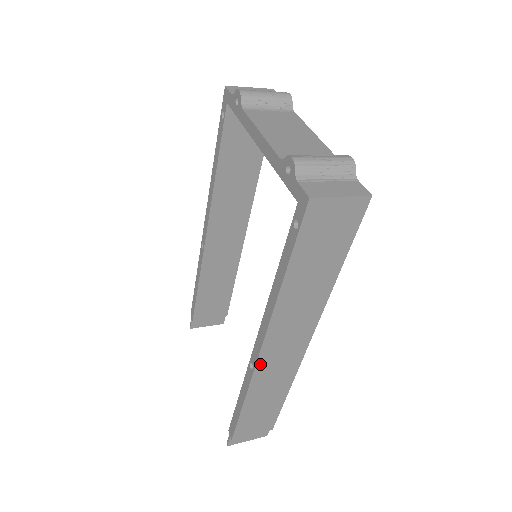
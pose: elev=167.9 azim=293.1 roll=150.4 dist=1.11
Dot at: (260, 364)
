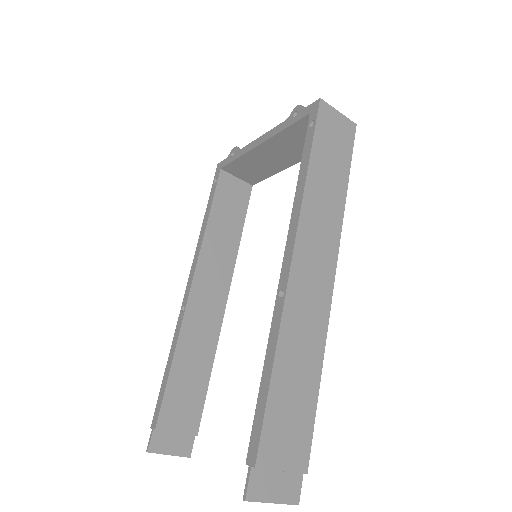
Dot at: (292, 283)
